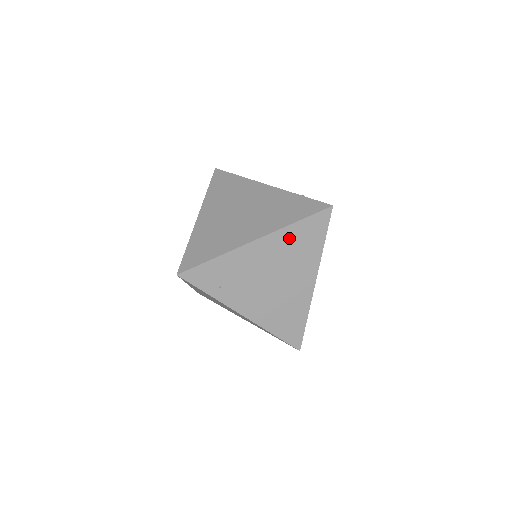
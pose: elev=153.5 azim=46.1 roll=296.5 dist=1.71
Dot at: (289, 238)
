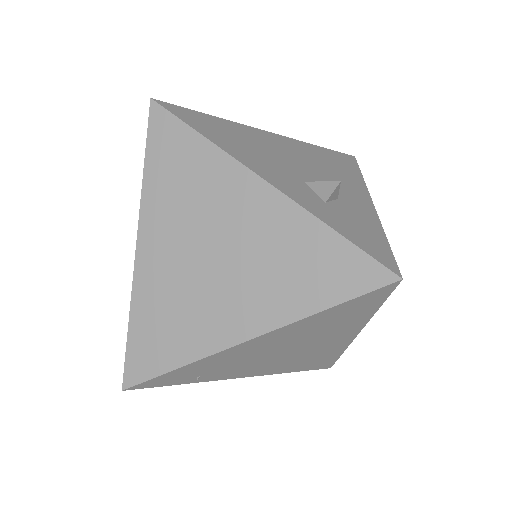
Dot at: (309, 324)
